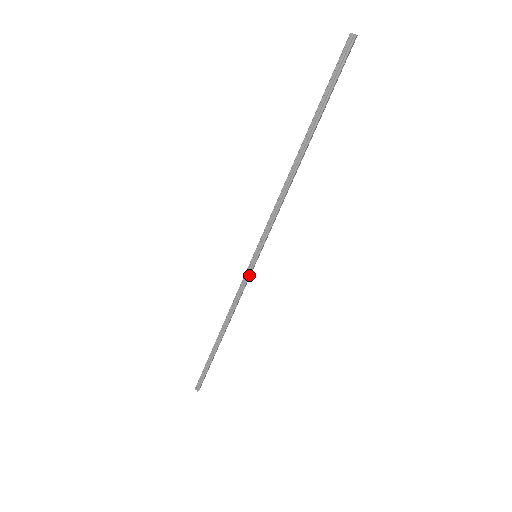
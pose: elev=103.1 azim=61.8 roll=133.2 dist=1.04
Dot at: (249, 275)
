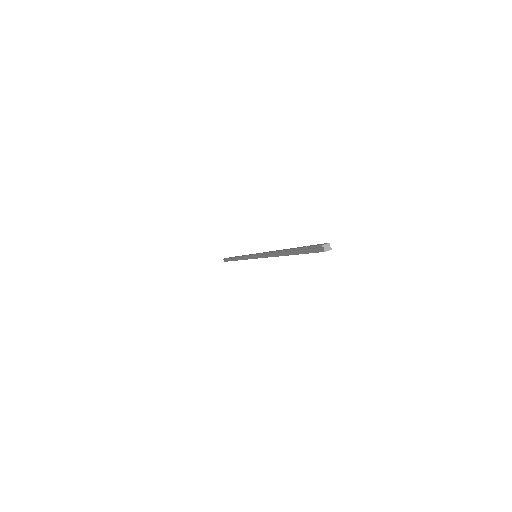
Dot at: occluded
